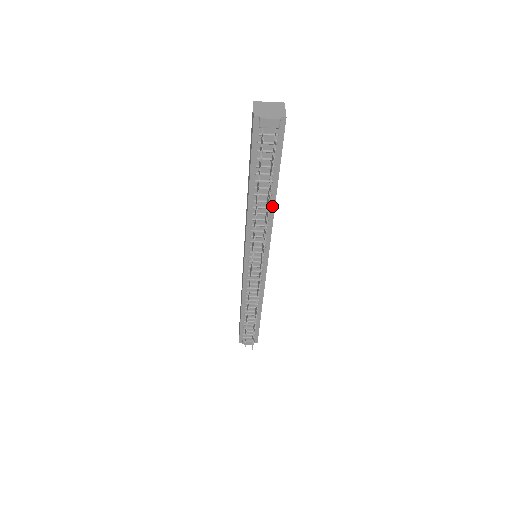
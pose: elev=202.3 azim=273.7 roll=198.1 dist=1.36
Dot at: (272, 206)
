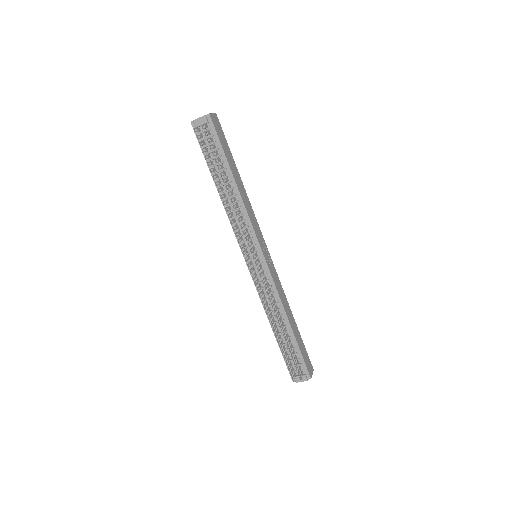
Dot at: (237, 193)
